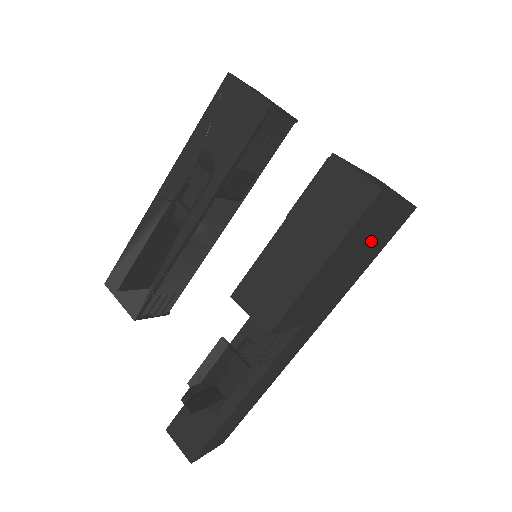
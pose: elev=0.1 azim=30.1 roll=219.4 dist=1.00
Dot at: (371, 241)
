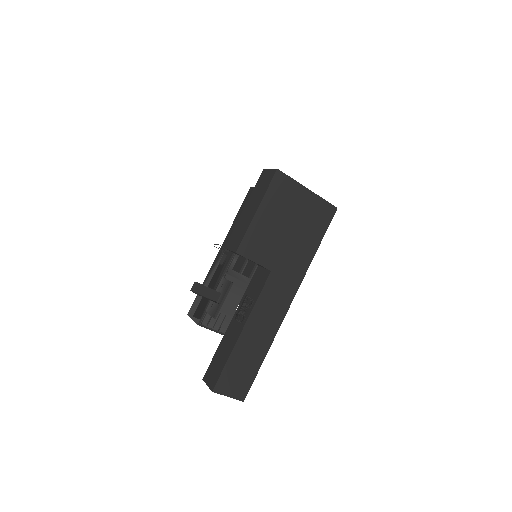
Dot at: (300, 216)
